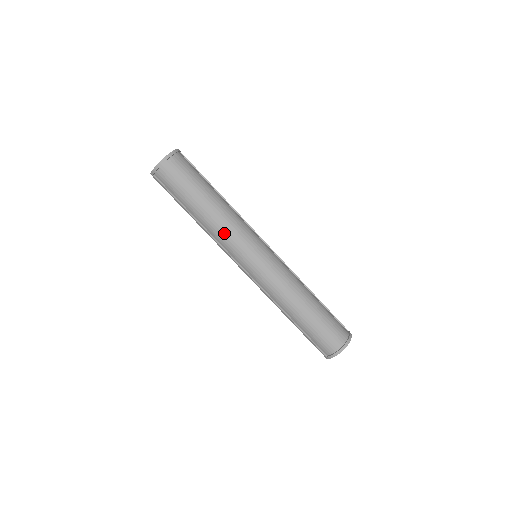
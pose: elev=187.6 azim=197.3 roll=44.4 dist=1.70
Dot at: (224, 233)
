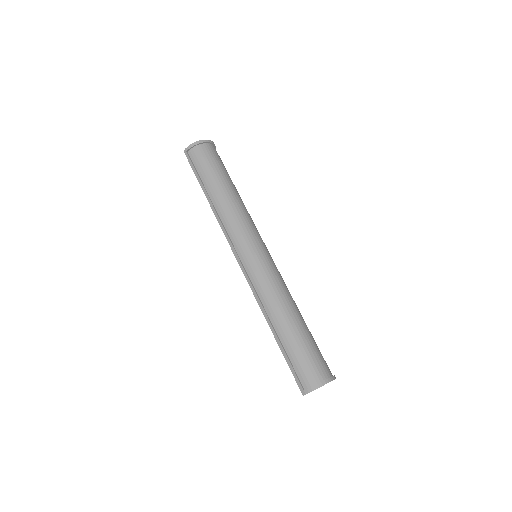
Dot at: (235, 217)
